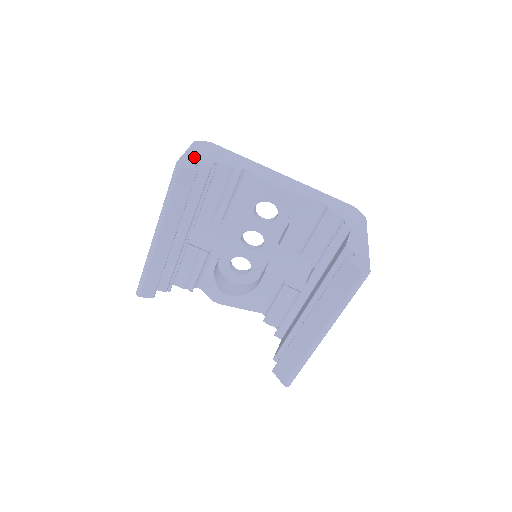
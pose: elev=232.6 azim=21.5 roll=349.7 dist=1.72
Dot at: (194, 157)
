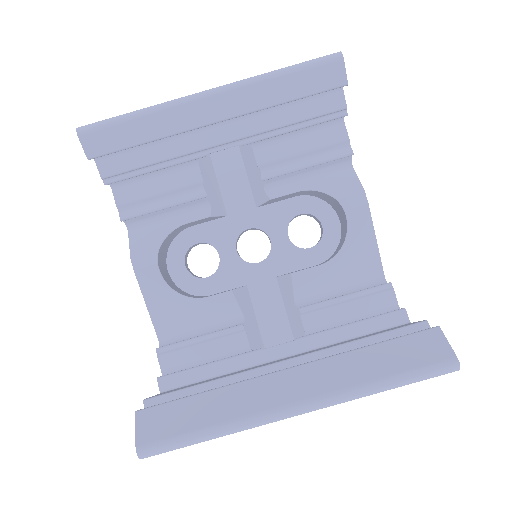
Dot at: occluded
